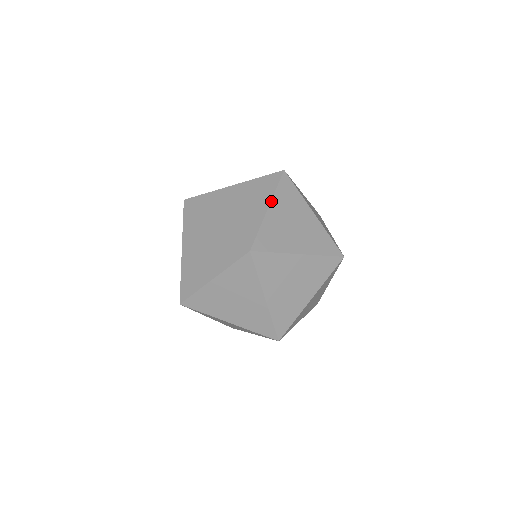
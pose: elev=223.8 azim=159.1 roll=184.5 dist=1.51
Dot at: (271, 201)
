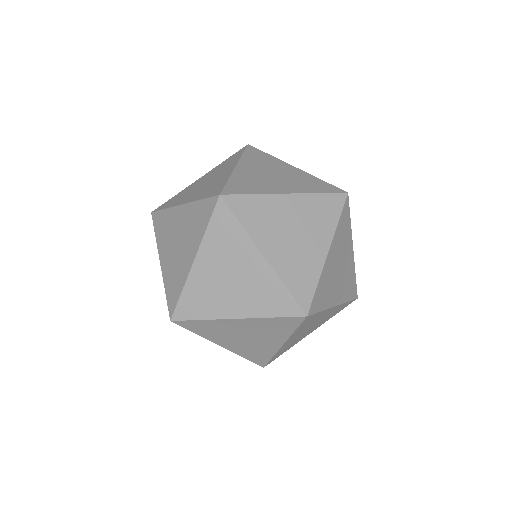
Dot at: (298, 193)
